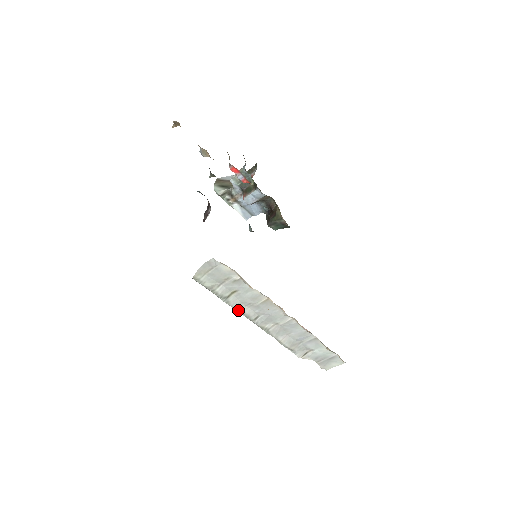
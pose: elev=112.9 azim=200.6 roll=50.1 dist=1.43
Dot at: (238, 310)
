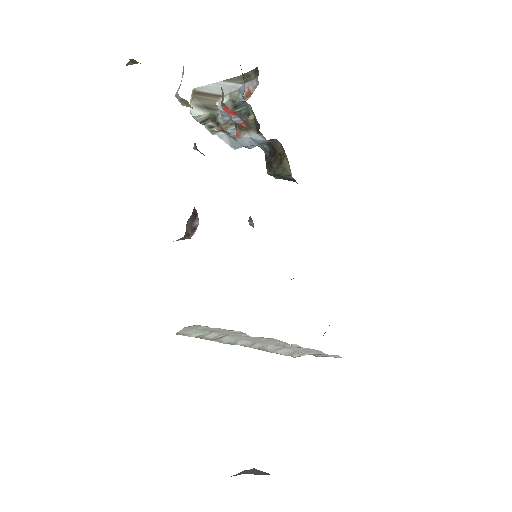
Dot at: (232, 344)
